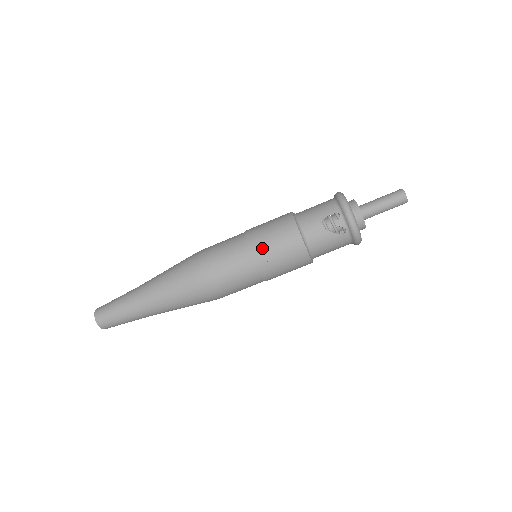
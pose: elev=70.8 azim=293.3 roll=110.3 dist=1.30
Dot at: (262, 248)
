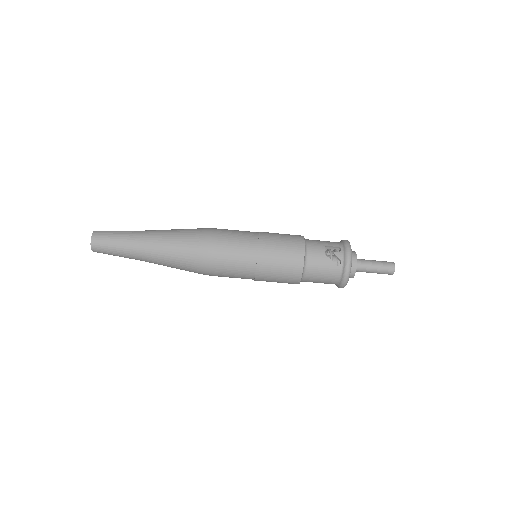
Dot at: (269, 242)
